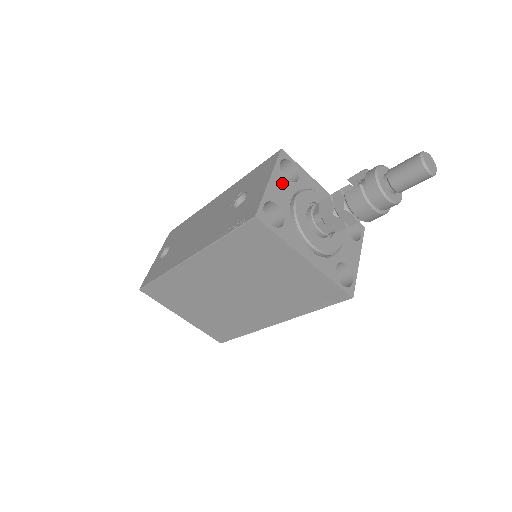
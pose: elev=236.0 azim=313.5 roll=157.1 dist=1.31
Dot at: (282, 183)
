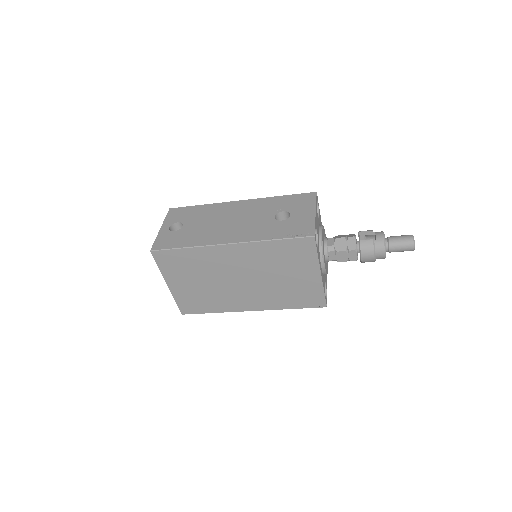
Dot at: (317, 217)
